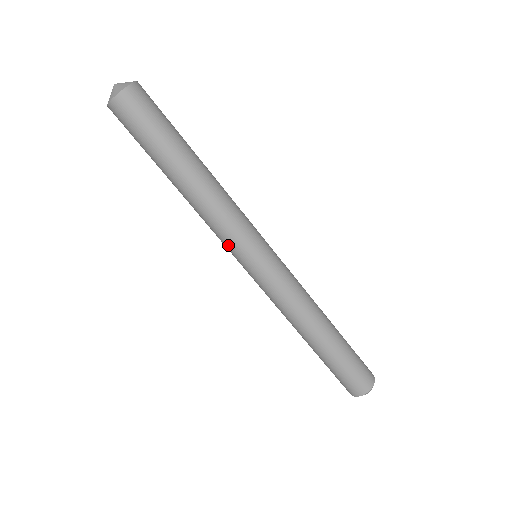
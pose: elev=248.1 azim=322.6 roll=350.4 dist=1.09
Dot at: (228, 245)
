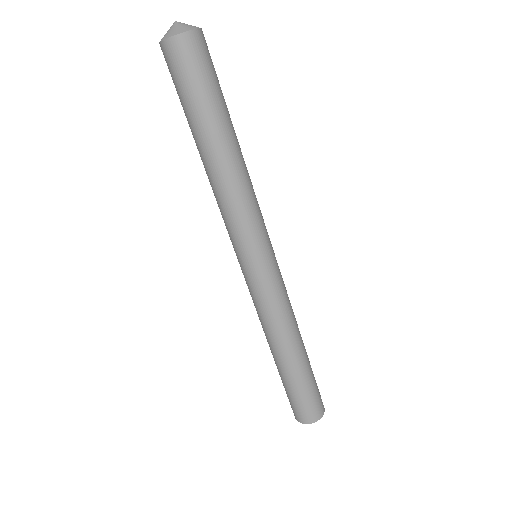
Dot at: (231, 236)
